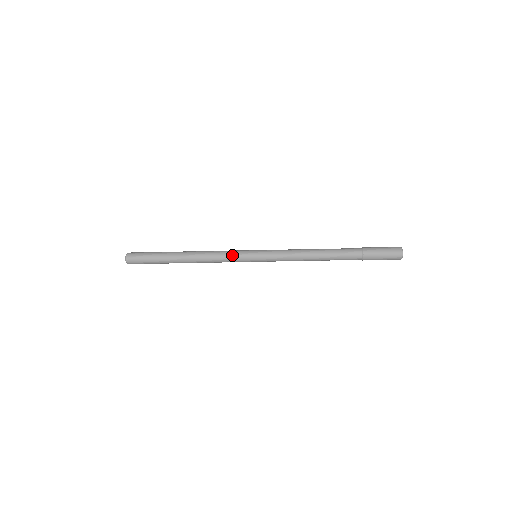
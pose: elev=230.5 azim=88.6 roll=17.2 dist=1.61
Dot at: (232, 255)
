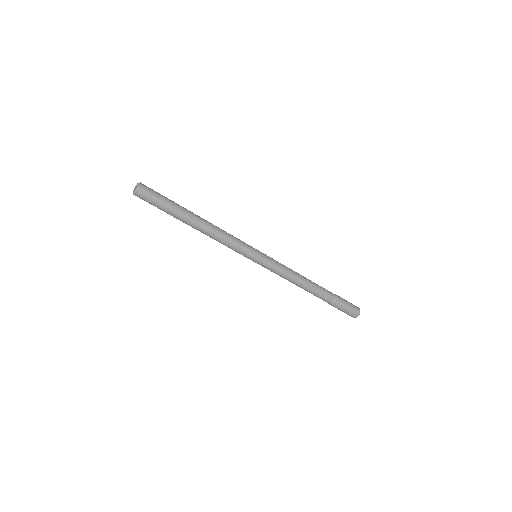
Dot at: (238, 248)
